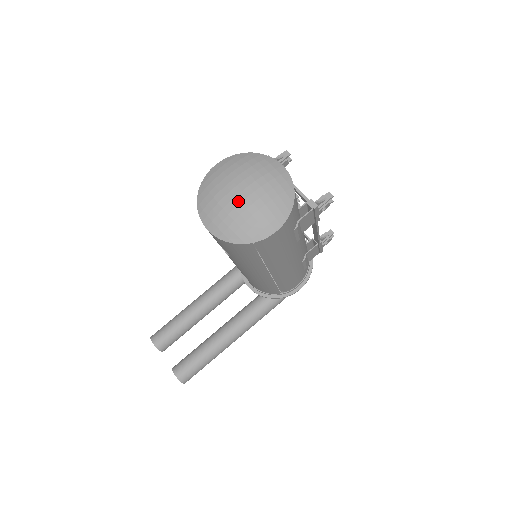
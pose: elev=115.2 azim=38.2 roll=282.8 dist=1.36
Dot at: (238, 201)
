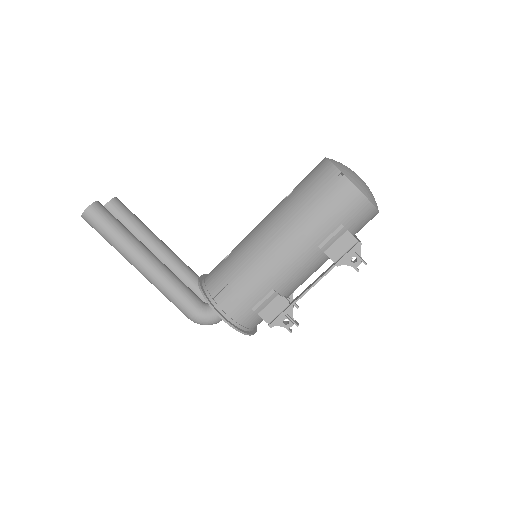
Dot at: occluded
